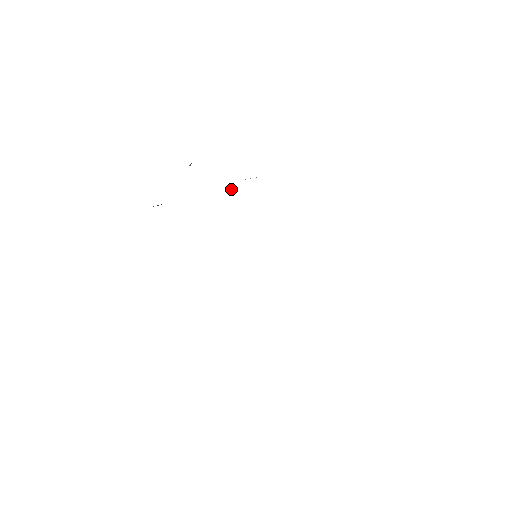
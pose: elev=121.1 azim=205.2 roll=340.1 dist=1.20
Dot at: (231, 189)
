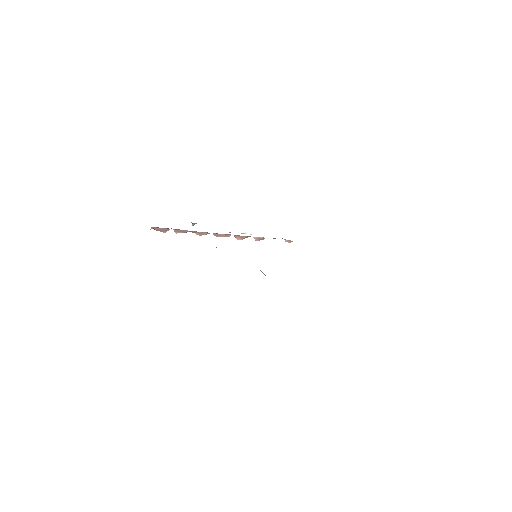
Dot at: occluded
